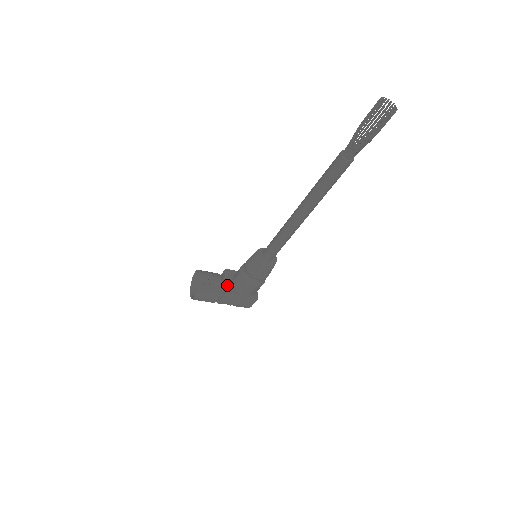
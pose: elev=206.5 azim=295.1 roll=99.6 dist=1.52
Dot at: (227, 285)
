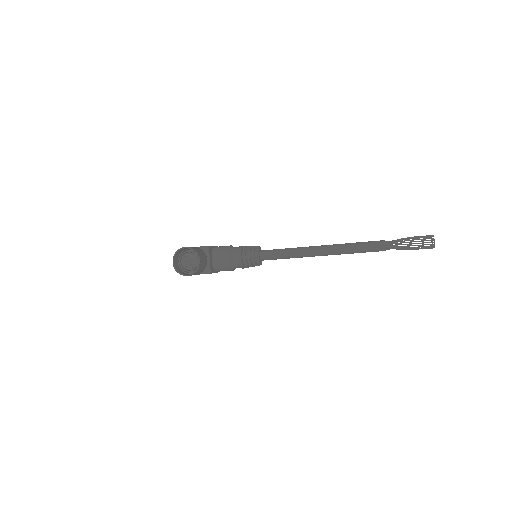
Dot at: (210, 264)
